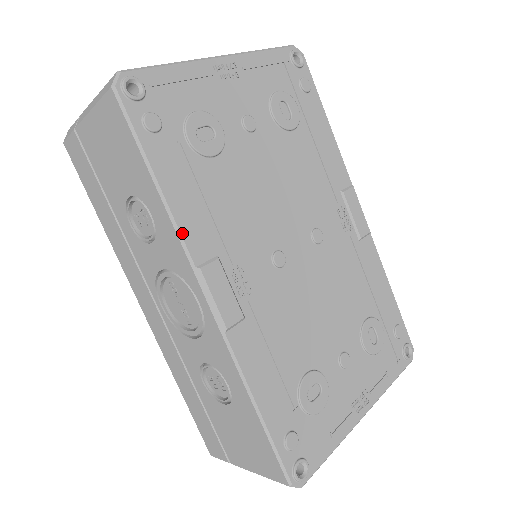
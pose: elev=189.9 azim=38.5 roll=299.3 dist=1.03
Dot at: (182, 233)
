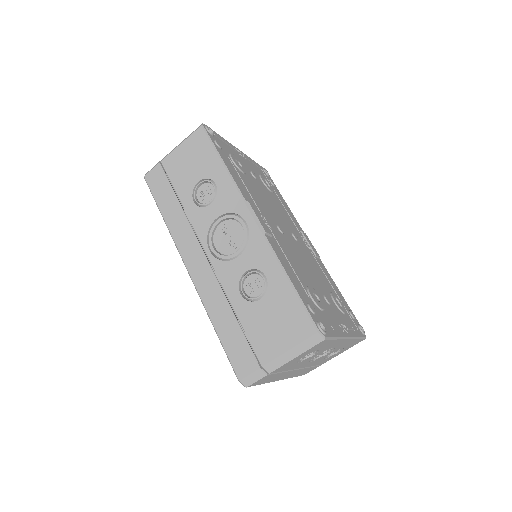
Dot at: (237, 185)
